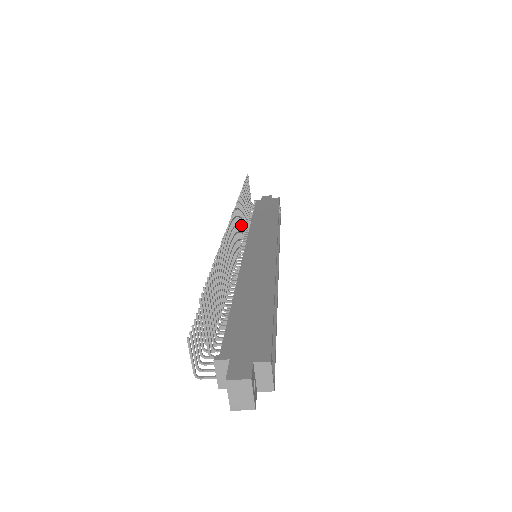
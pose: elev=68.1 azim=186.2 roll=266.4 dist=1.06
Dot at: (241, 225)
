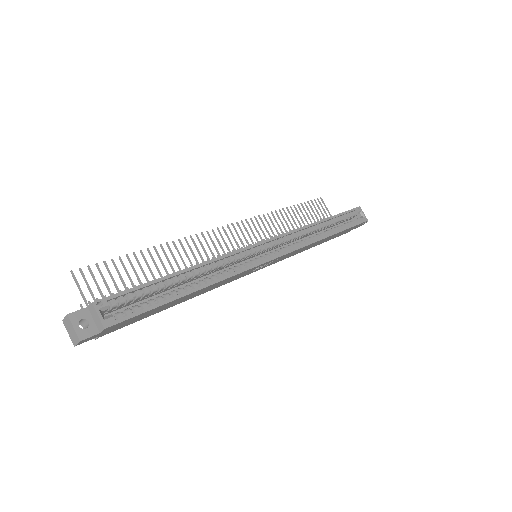
Dot at: (266, 237)
